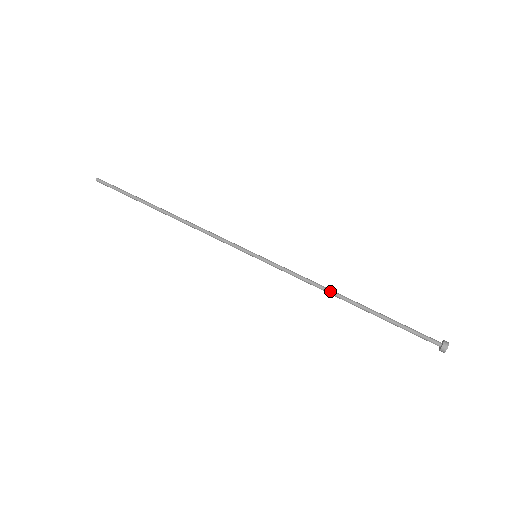
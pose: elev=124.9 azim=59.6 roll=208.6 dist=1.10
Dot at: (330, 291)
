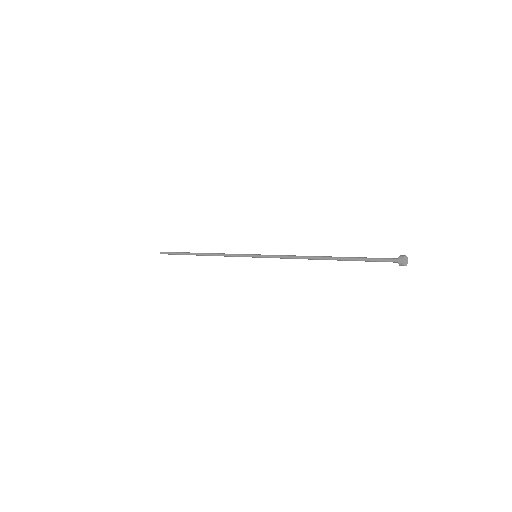
Dot at: (307, 257)
